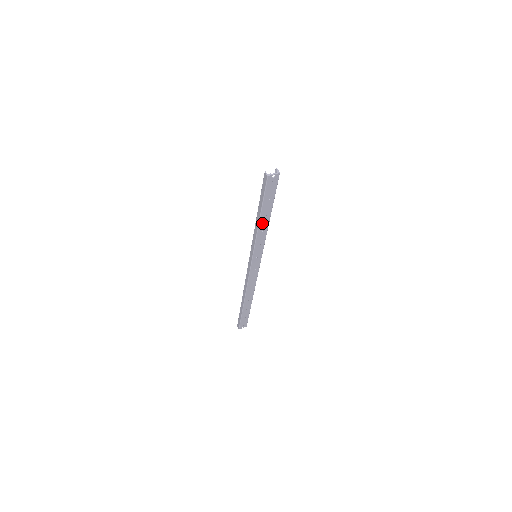
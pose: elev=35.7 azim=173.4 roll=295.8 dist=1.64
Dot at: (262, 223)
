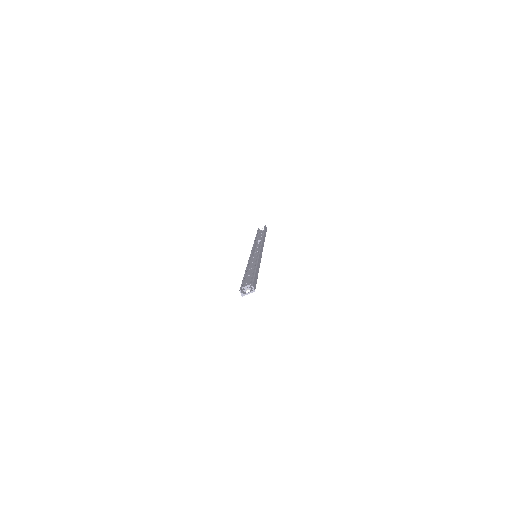
Dot at: occluded
